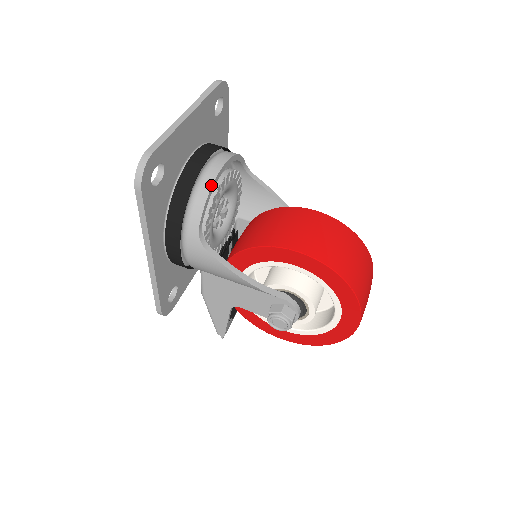
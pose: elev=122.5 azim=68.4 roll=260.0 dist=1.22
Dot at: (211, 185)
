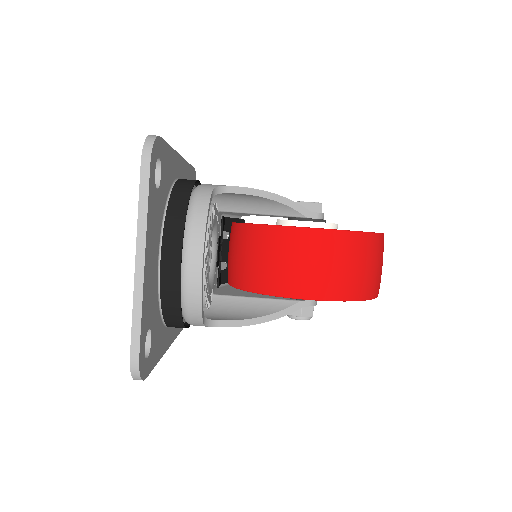
Dot at: (200, 294)
